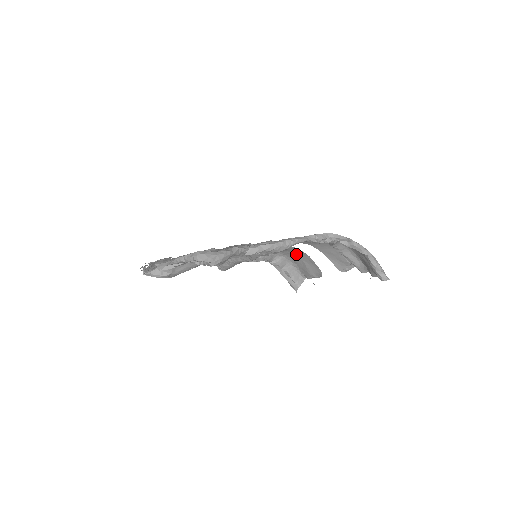
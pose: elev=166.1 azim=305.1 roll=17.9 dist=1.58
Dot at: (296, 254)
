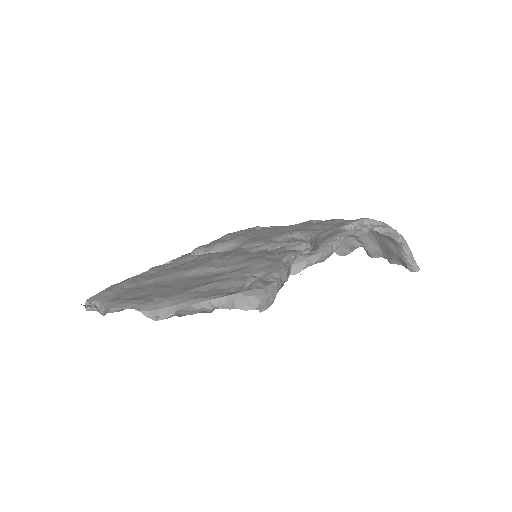
Dot at: occluded
